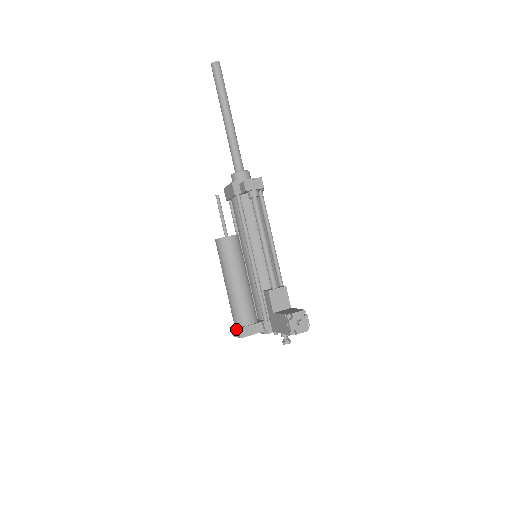
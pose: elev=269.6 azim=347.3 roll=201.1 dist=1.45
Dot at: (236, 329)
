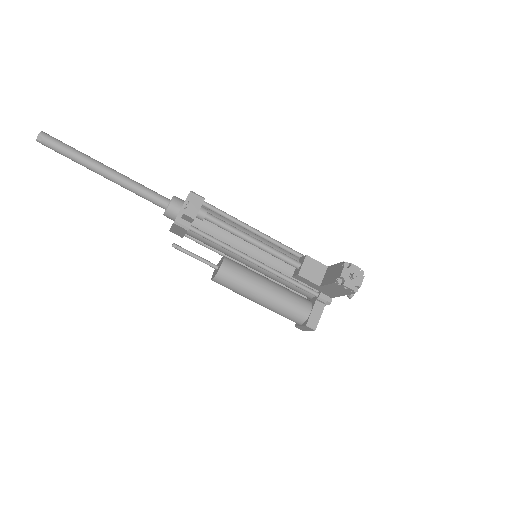
Dot at: (303, 327)
